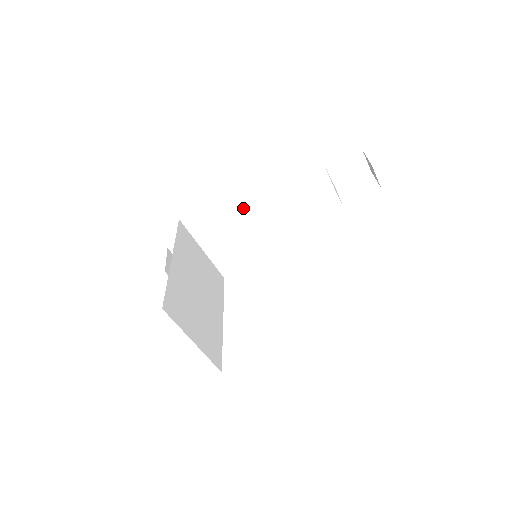
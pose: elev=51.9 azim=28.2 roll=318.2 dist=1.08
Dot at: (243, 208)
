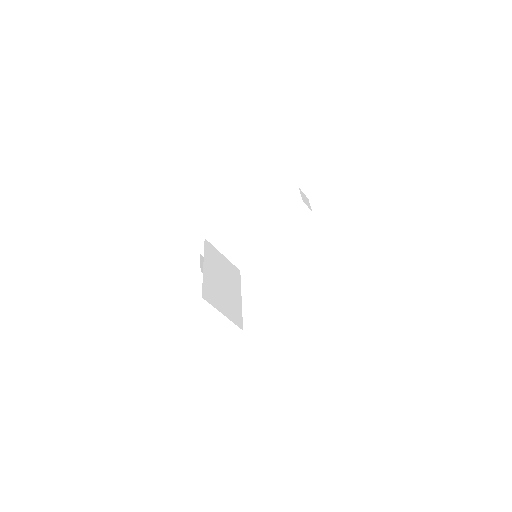
Dot at: (244, 226)
